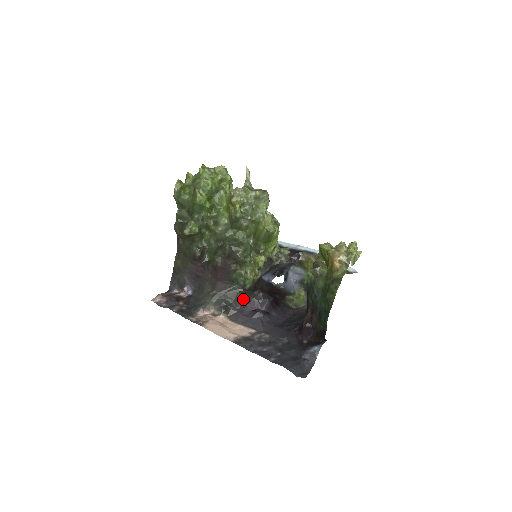
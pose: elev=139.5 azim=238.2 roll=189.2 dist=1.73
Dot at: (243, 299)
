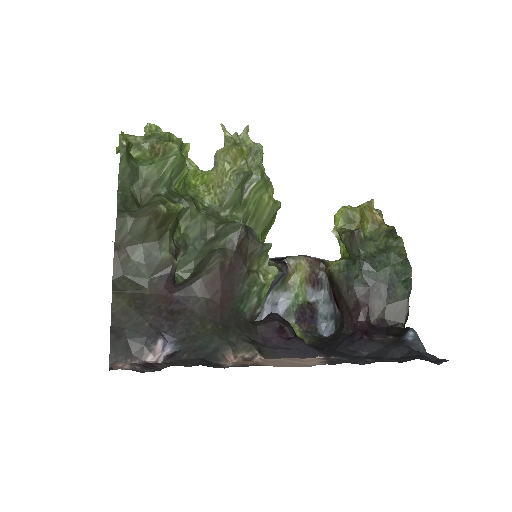
Dot at: (263, 330)
